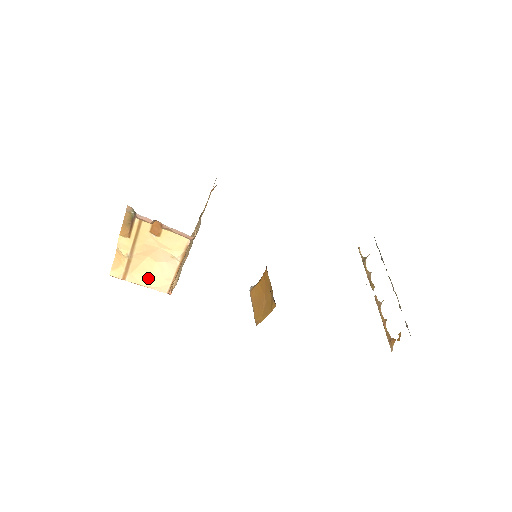
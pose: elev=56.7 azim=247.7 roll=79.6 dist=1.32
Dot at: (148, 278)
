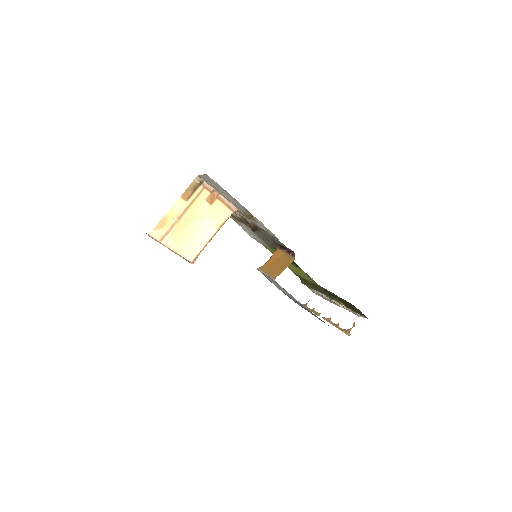
Dot at: (182, 244)
